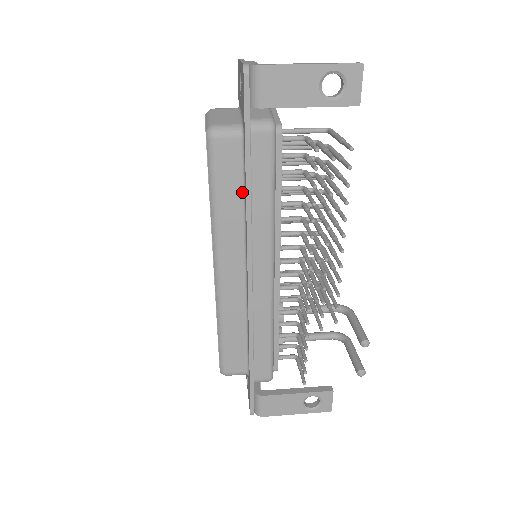
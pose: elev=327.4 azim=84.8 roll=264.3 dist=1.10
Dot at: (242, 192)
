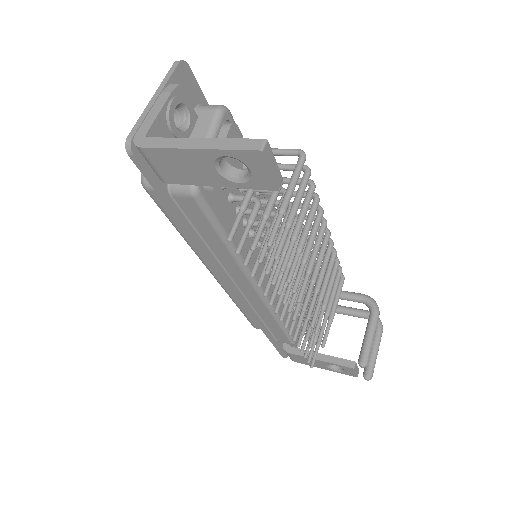
Dot at: occluded
